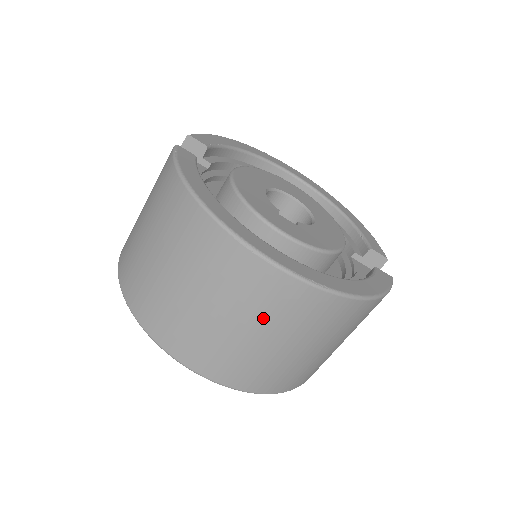
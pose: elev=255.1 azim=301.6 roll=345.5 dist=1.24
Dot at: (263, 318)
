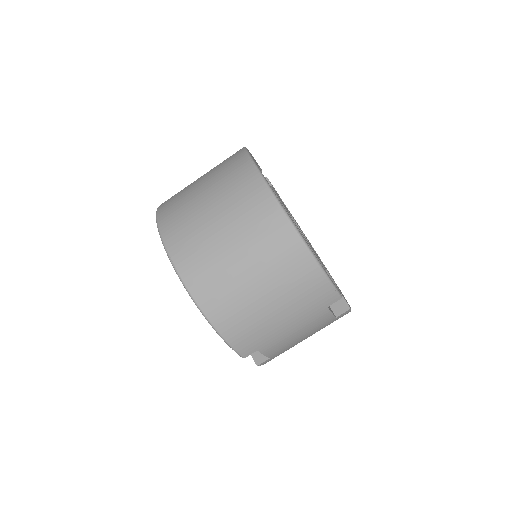
Dot at: (231, 209)
